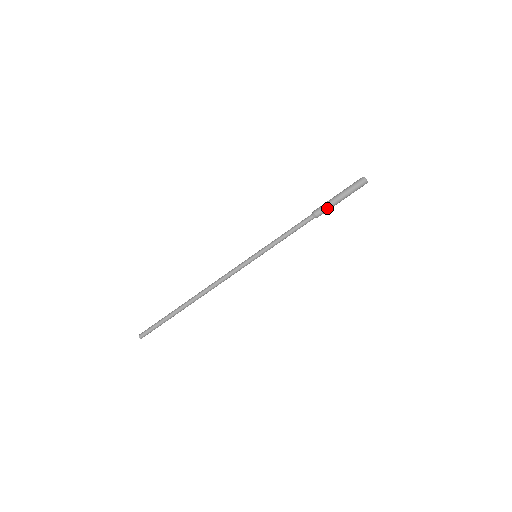
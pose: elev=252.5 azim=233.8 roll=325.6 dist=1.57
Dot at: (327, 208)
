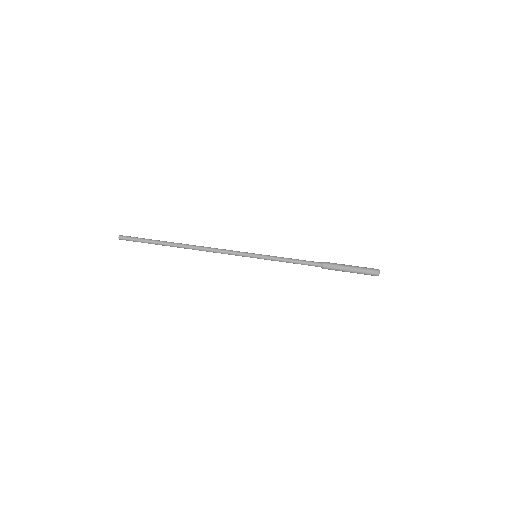
Dot at: (336, 265)
